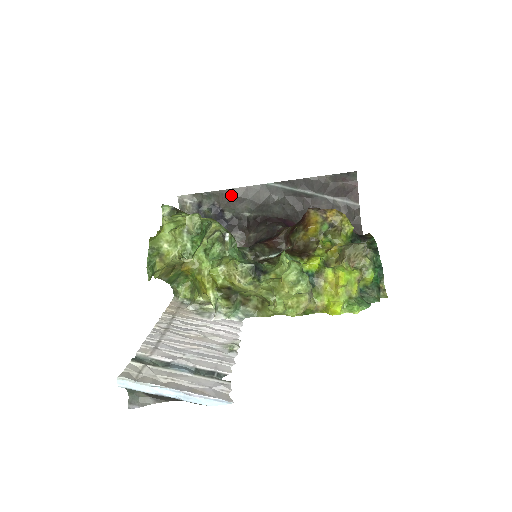
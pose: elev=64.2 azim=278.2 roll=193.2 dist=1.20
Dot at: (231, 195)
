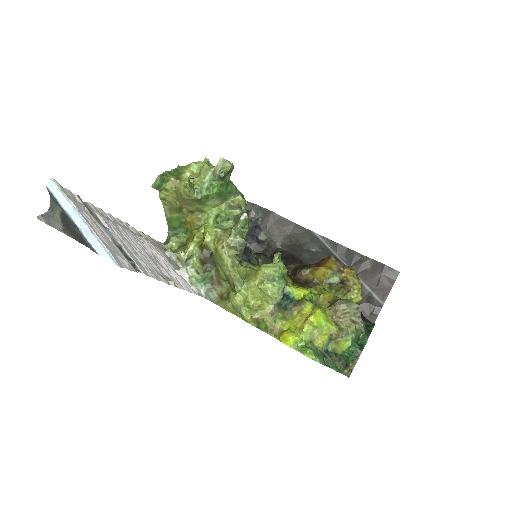
Dot at: (277, 221)
